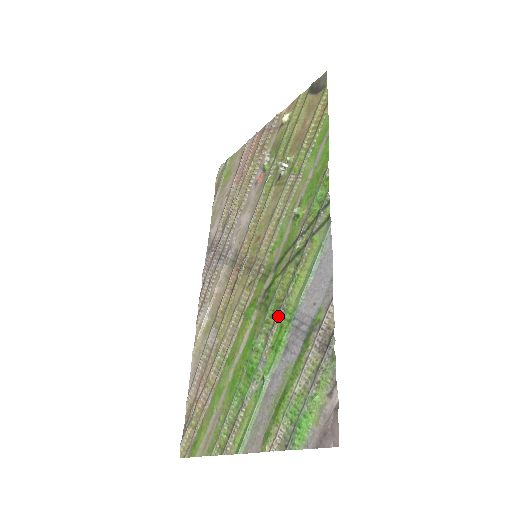
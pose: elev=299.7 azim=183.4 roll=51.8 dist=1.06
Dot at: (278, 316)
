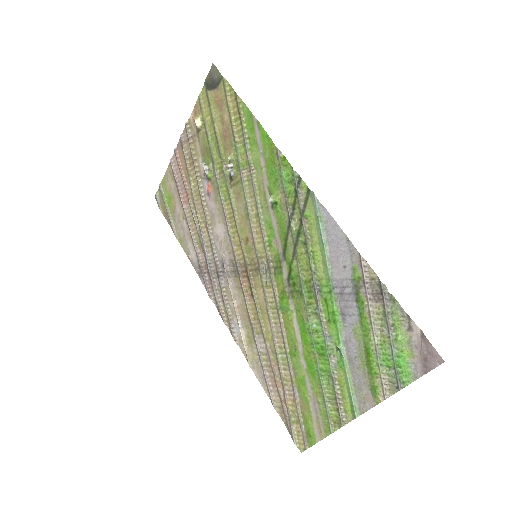
Dot at: (316, 294)
